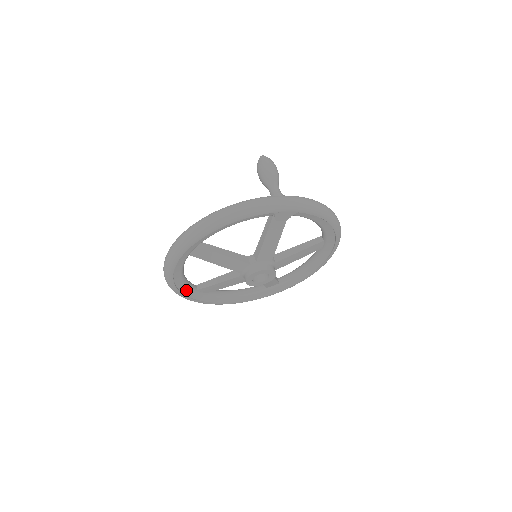
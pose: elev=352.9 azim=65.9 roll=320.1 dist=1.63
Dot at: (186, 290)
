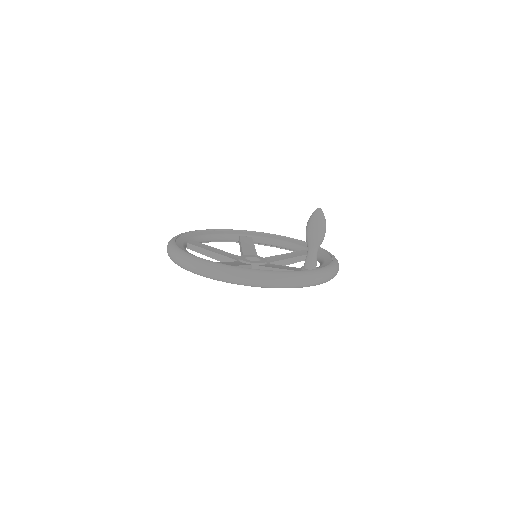
Dot at: occluded
